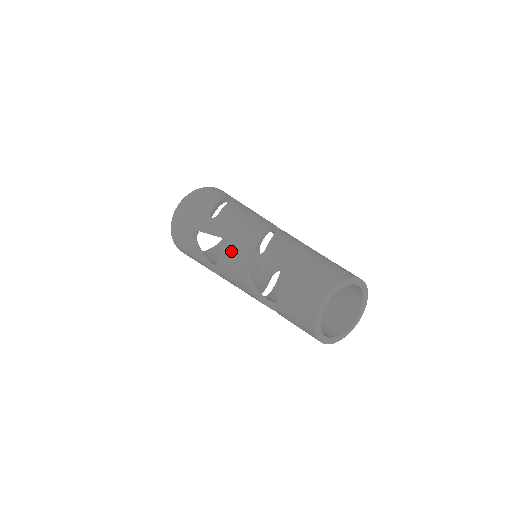
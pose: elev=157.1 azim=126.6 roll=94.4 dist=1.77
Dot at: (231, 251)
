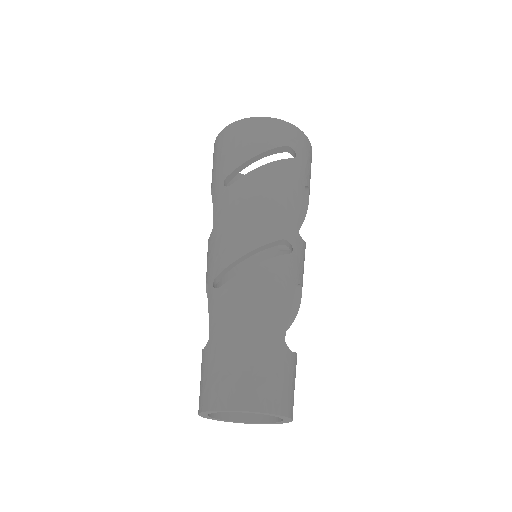
Dot at: (209, 251)
